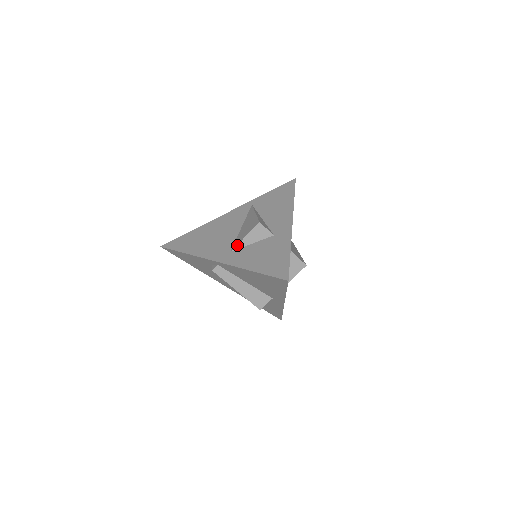
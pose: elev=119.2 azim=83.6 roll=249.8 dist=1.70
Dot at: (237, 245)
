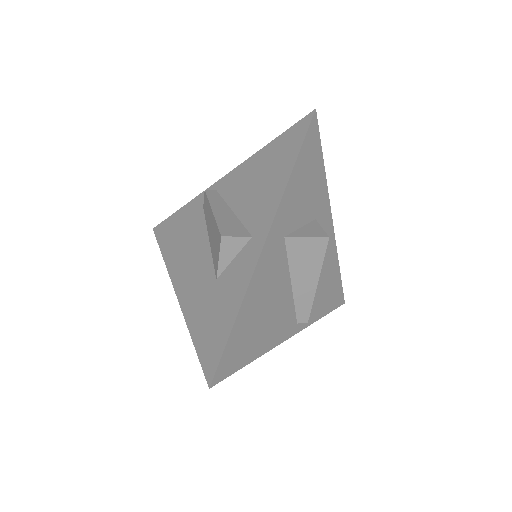
Dot at: occluded
